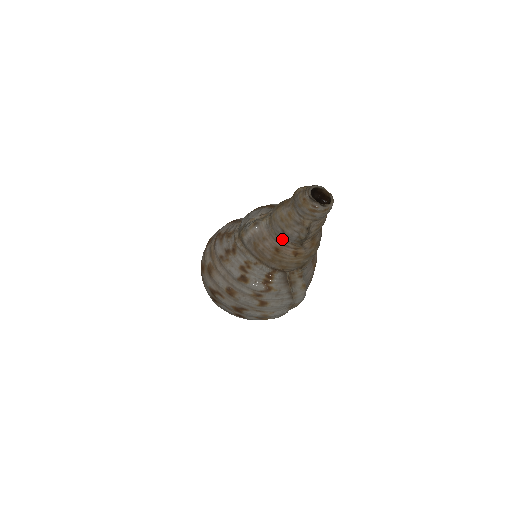
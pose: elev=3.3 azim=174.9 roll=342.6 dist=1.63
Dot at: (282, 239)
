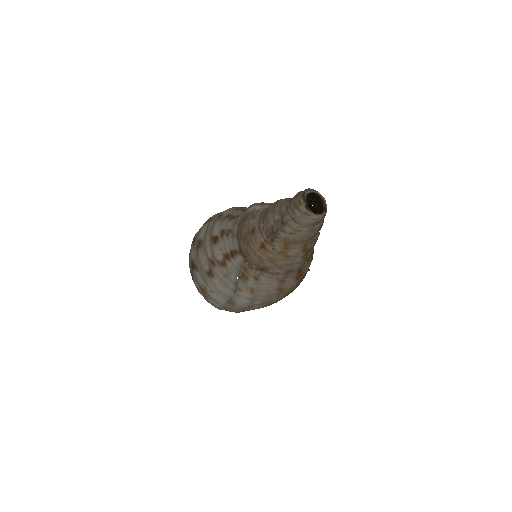
Dot at: (263, 223)
